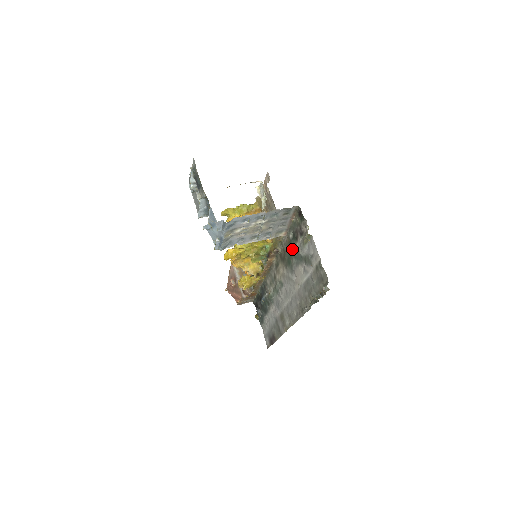
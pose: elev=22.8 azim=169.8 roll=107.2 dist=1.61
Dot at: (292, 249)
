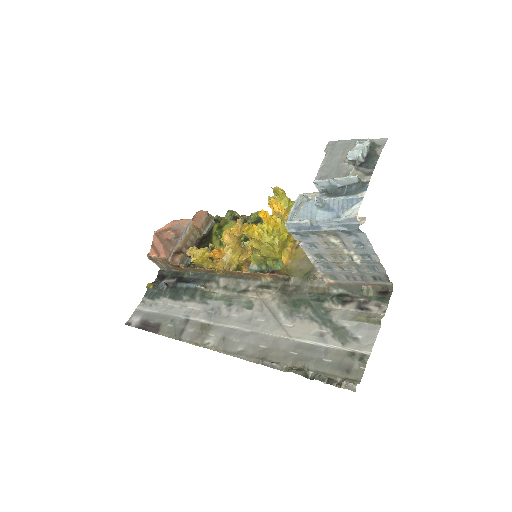
Dot at: (320, 301)
